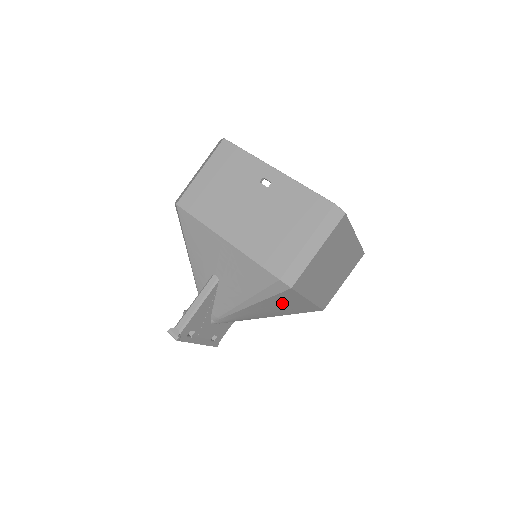
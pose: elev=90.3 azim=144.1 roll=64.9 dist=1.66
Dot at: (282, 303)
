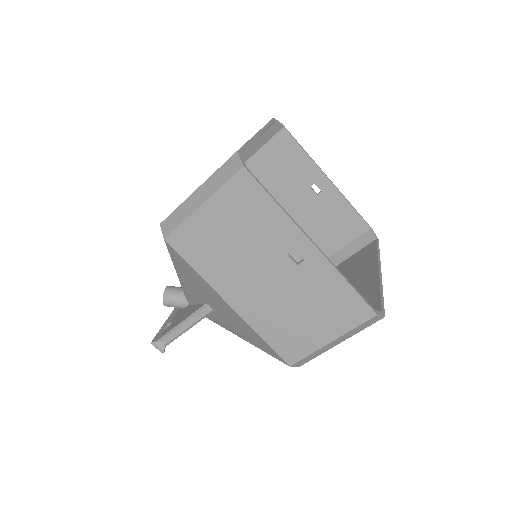
Dot at: occluded
